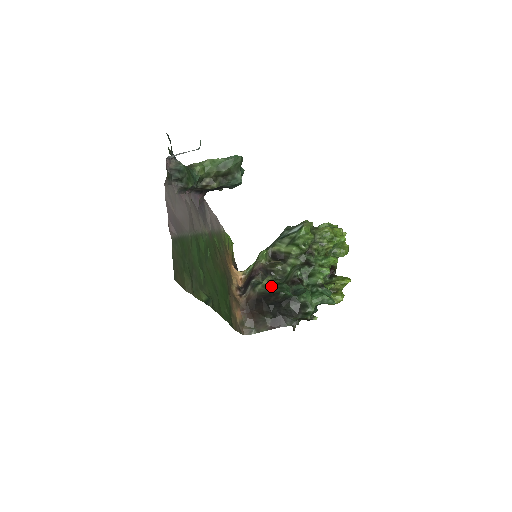
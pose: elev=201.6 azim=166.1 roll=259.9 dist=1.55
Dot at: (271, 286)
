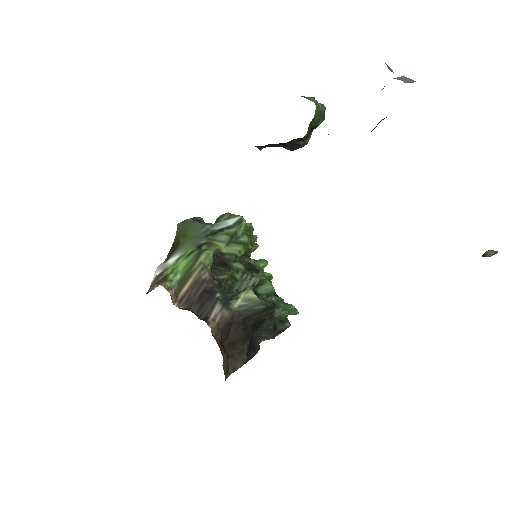
Dot at: (261, 299)
